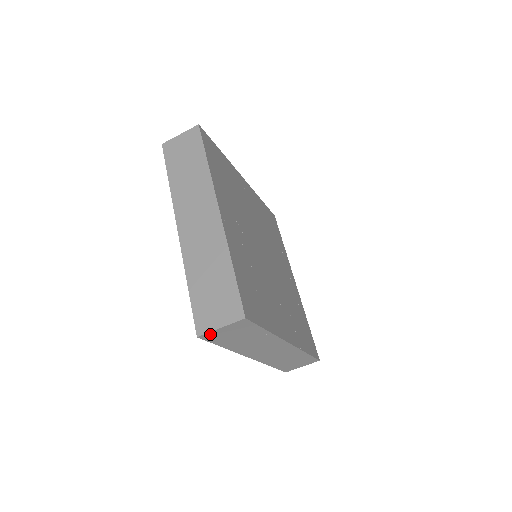
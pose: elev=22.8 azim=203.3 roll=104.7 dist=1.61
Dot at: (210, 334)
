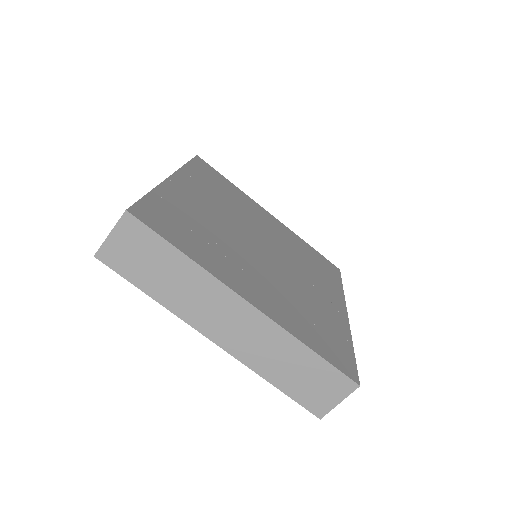
Dot at: (106, 251)
